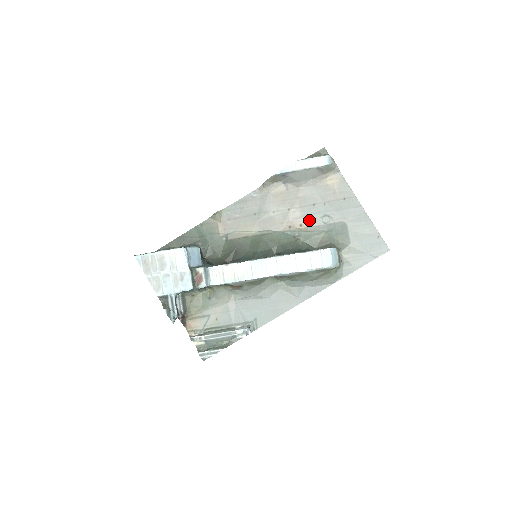
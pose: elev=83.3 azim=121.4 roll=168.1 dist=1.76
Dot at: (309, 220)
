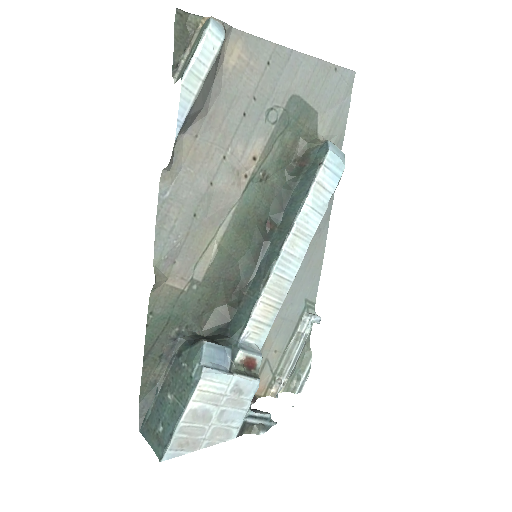
Dot at: (257, 141)
